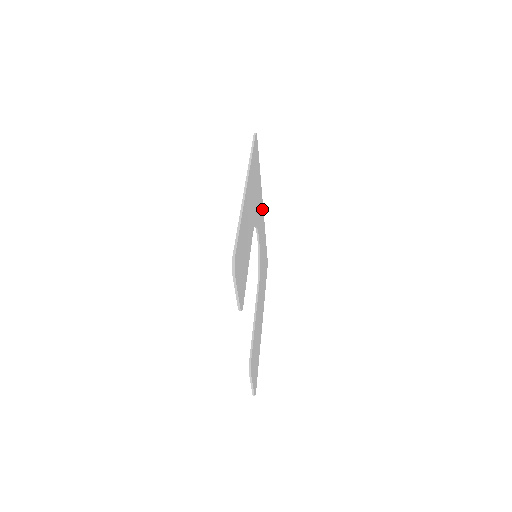
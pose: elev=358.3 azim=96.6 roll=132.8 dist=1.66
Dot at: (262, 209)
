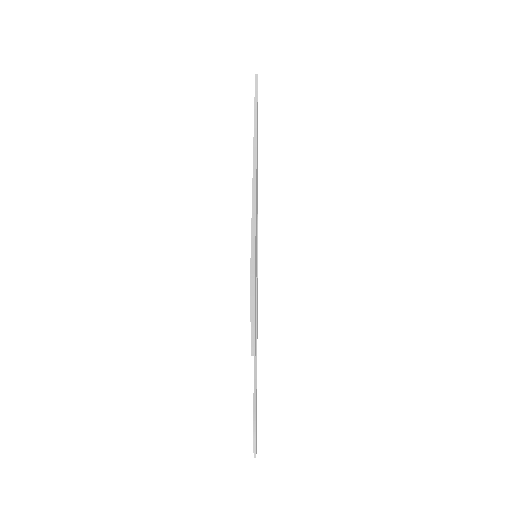
Dot at: occluded
